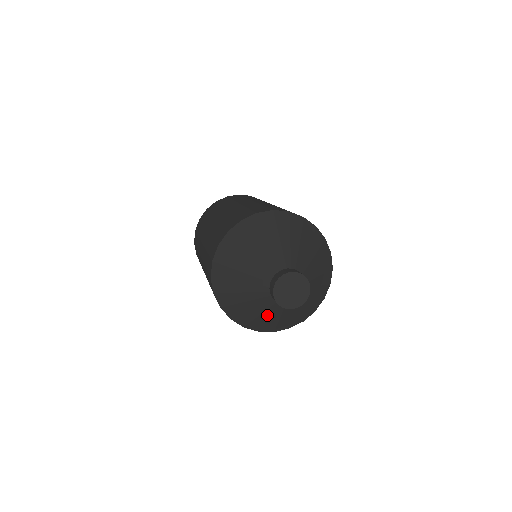
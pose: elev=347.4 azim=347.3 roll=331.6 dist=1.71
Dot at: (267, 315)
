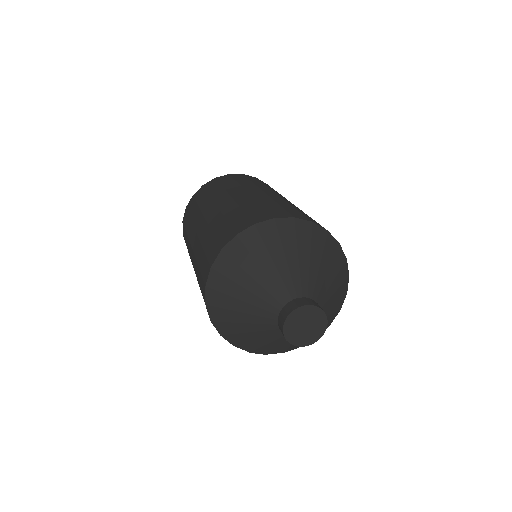
Dot at: (245, 319)
